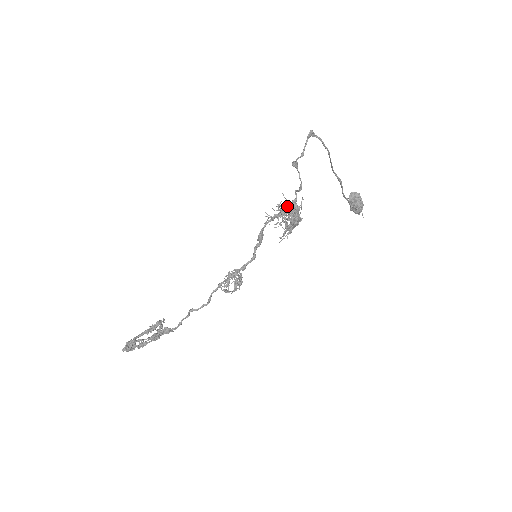
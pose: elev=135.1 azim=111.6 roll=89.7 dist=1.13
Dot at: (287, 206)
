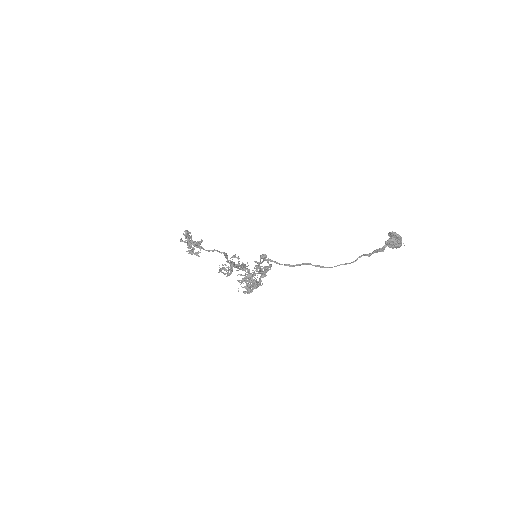
Dot at: (245, 280)
